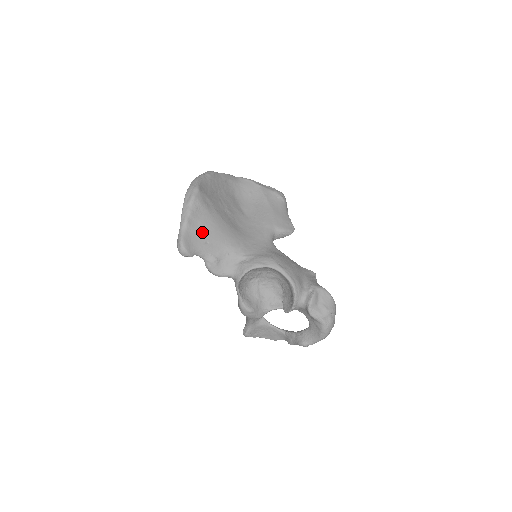
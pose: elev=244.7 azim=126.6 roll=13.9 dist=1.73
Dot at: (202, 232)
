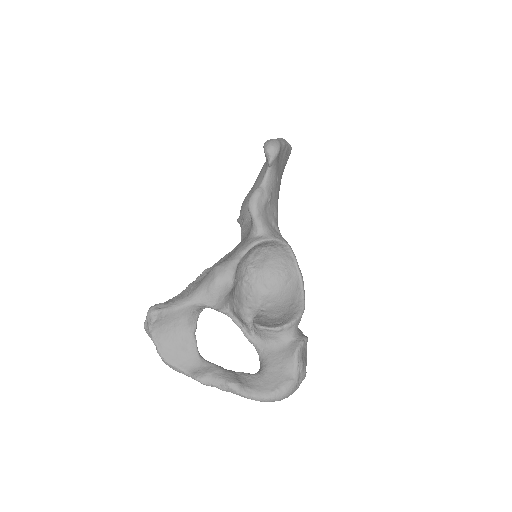
Dot at: (280, 169)
